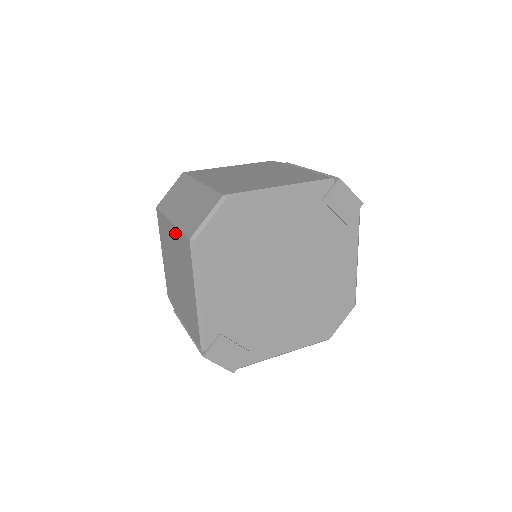
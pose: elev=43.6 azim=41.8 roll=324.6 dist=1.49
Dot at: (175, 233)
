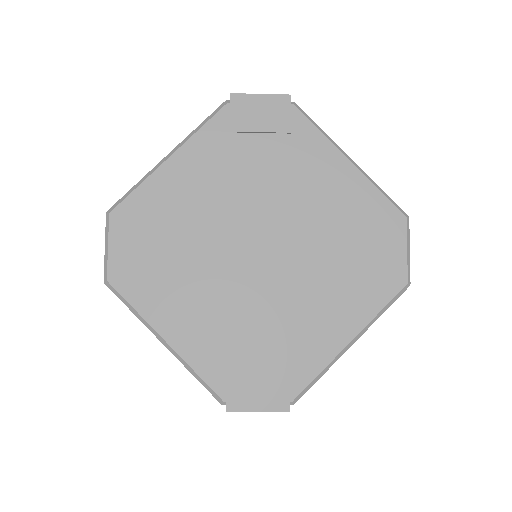
Dot at: occluded
